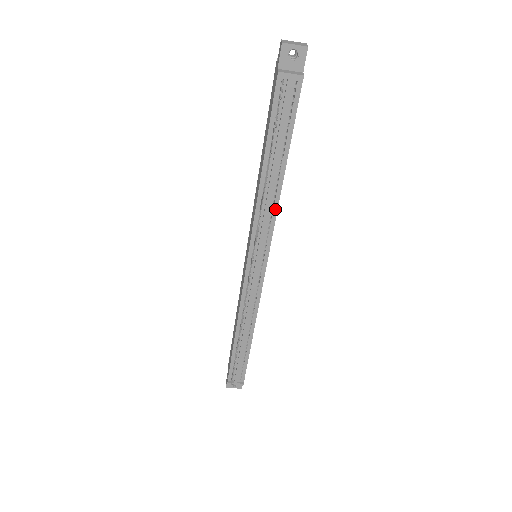
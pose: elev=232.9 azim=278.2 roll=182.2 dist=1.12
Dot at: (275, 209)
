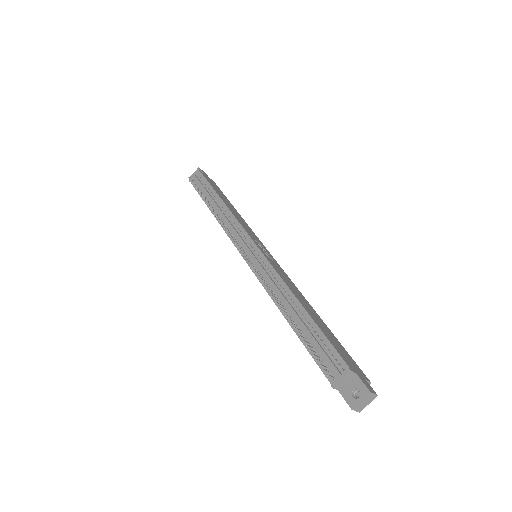
Dot at: (231, 215)
